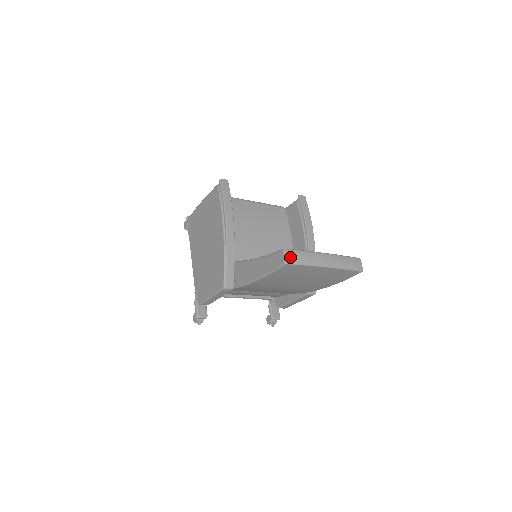
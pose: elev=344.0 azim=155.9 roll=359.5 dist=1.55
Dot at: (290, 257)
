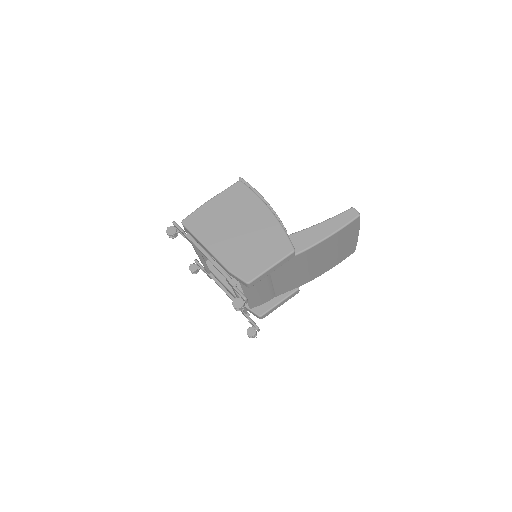
Dot at: (358, 213)
